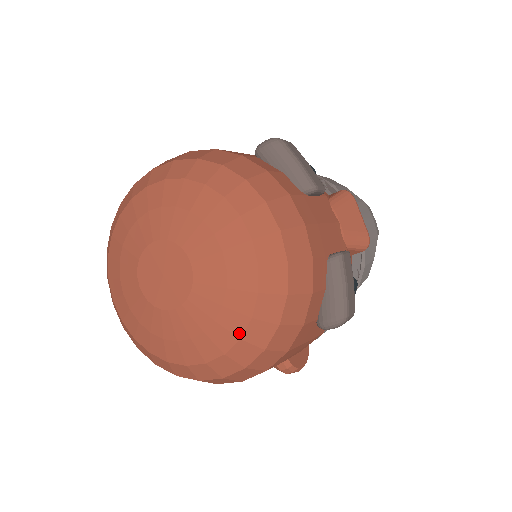
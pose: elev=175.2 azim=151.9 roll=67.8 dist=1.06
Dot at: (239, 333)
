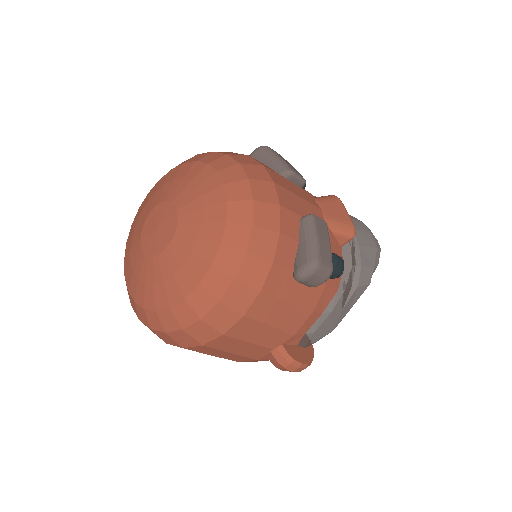
Dot at: (210, 260)
